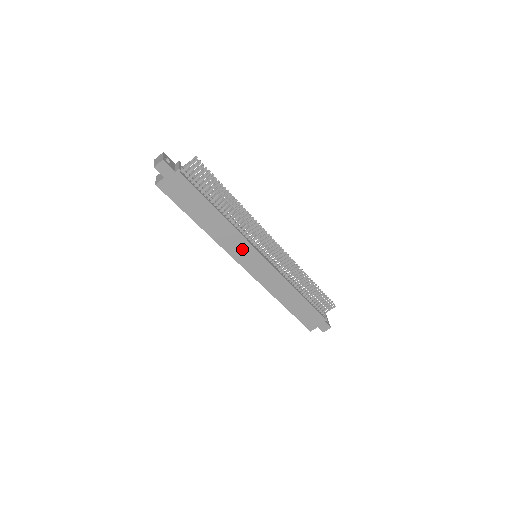
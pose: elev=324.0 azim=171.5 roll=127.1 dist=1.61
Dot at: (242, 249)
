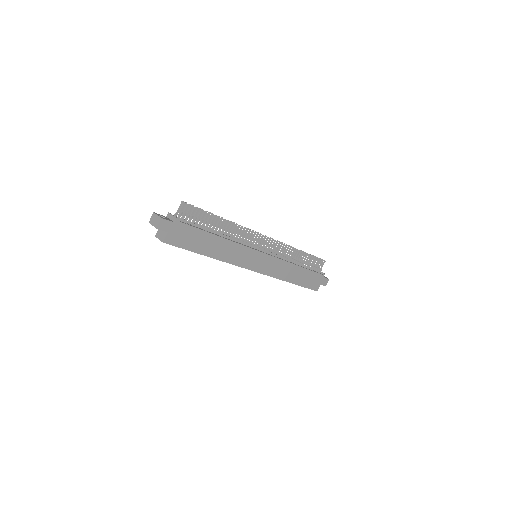
Dot at: (246, 256)
